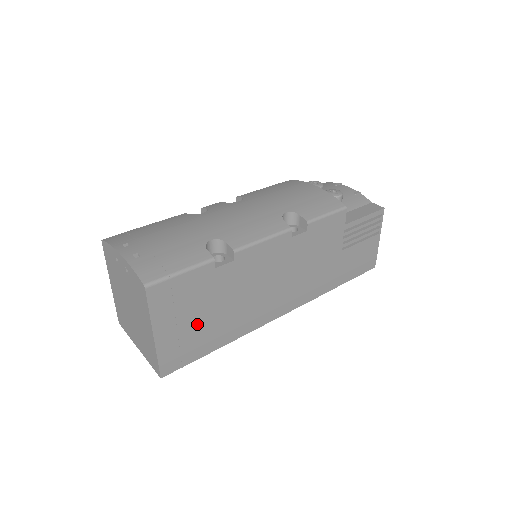
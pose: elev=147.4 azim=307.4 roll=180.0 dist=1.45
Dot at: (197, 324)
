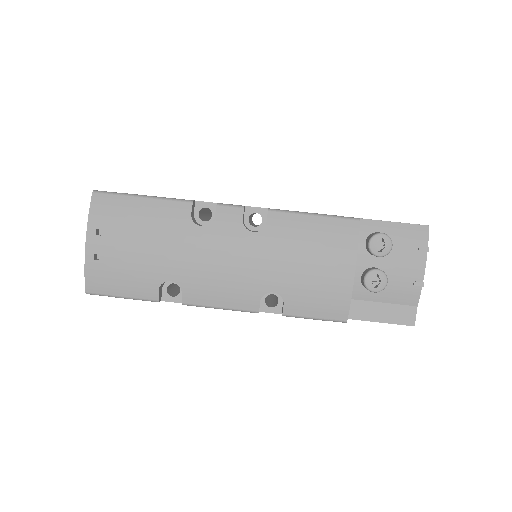
Dot at: occluded
